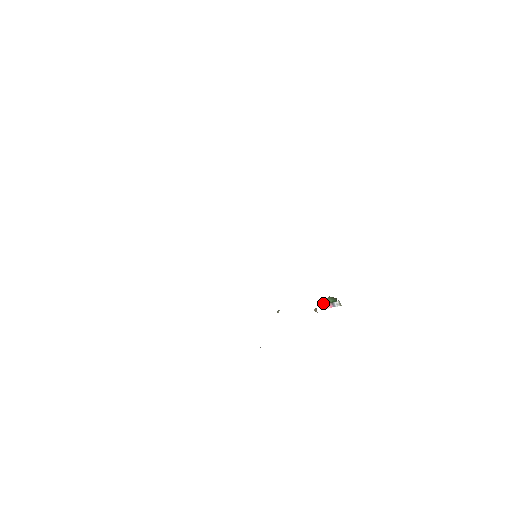
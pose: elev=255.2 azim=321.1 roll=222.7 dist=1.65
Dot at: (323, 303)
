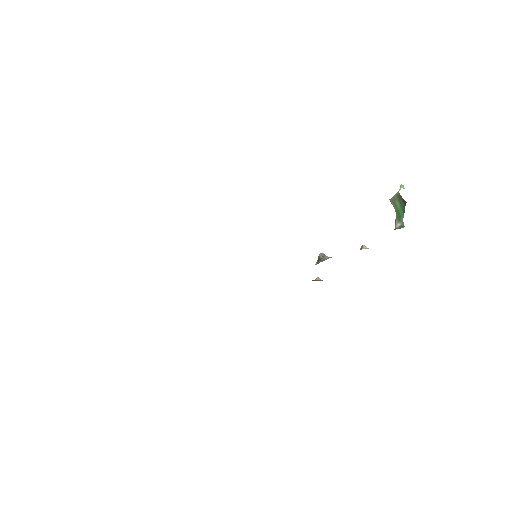
Dot at: occluded
